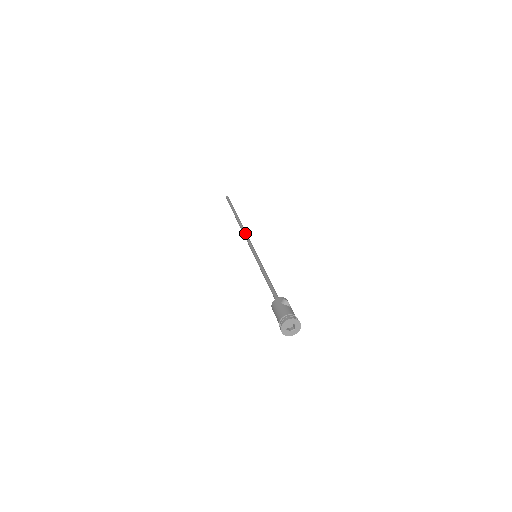
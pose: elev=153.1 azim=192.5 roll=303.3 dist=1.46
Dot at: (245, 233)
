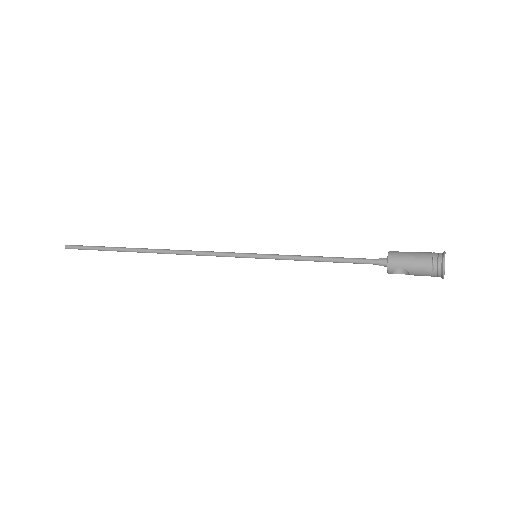
Dot at: (191, 250)
